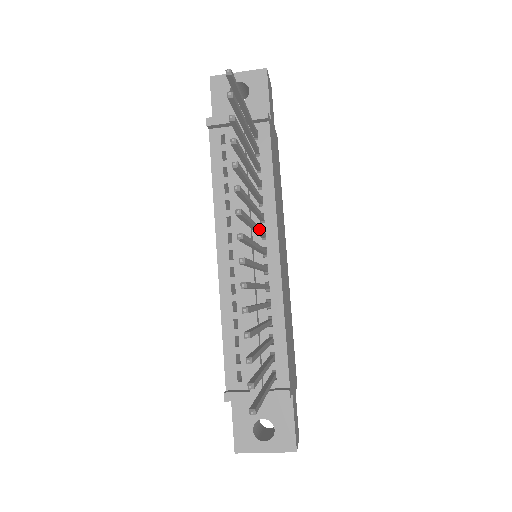
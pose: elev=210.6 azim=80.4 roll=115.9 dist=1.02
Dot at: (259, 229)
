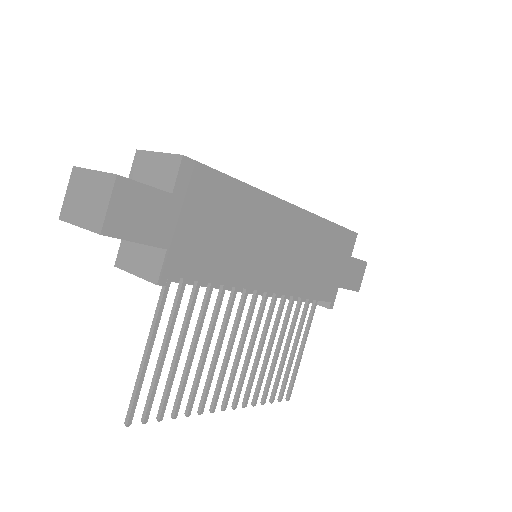
Dot at: (237, 328)
